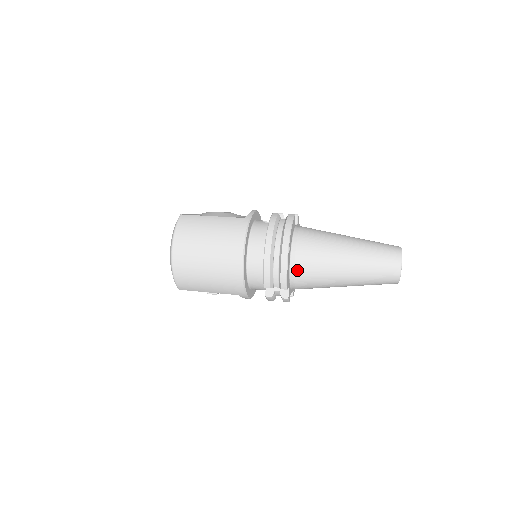
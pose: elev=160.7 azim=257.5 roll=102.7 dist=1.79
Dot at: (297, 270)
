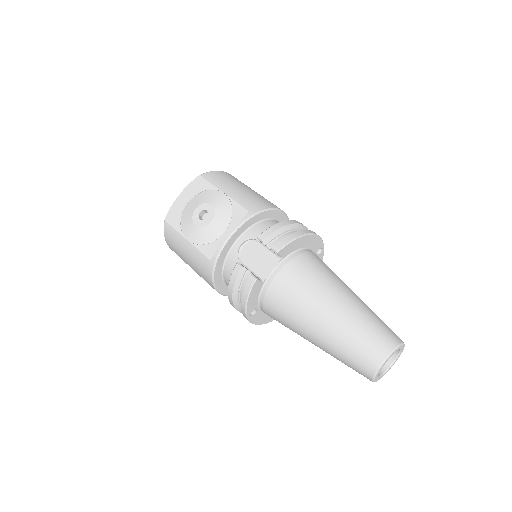
Dot at: occluded
